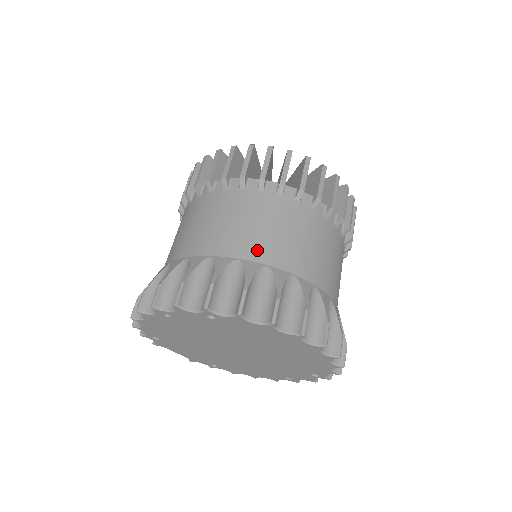
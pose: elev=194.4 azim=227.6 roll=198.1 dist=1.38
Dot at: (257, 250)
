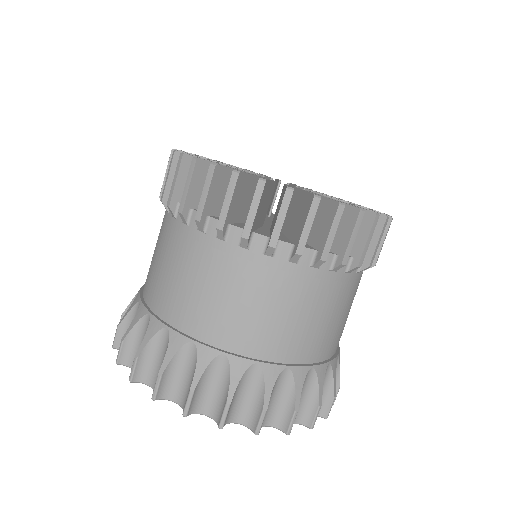
Dot at: (278, 347)
